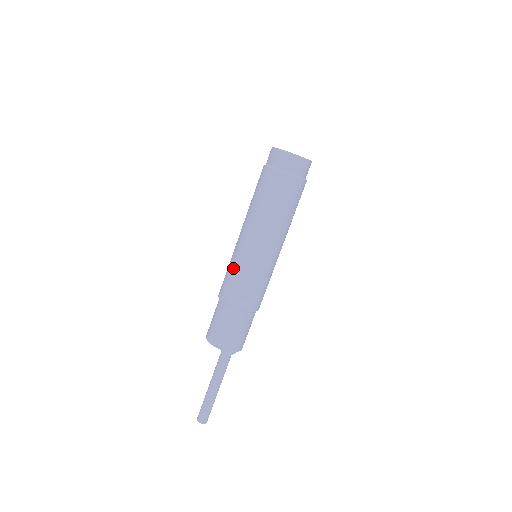
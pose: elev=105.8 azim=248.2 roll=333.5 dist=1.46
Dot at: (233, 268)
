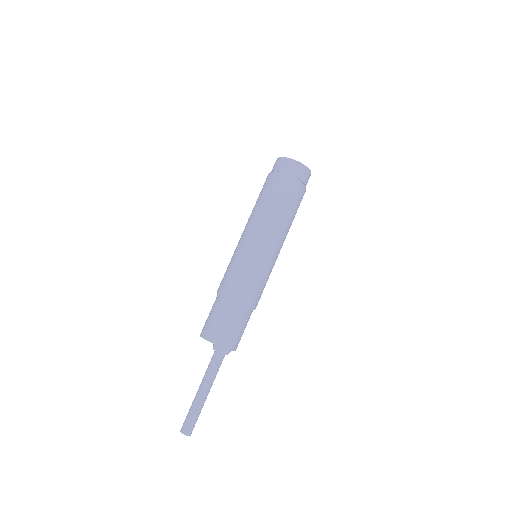
Dot at: (239, 264)
